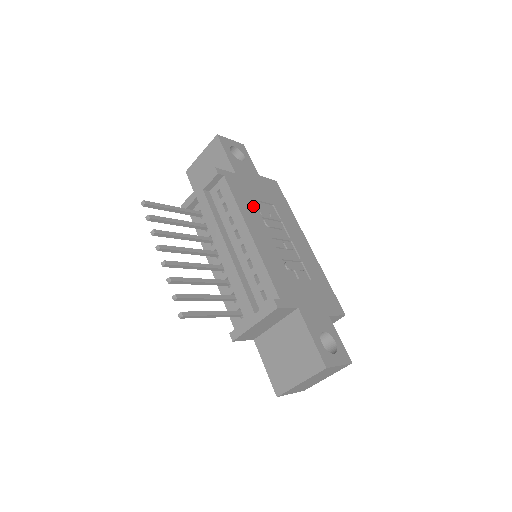
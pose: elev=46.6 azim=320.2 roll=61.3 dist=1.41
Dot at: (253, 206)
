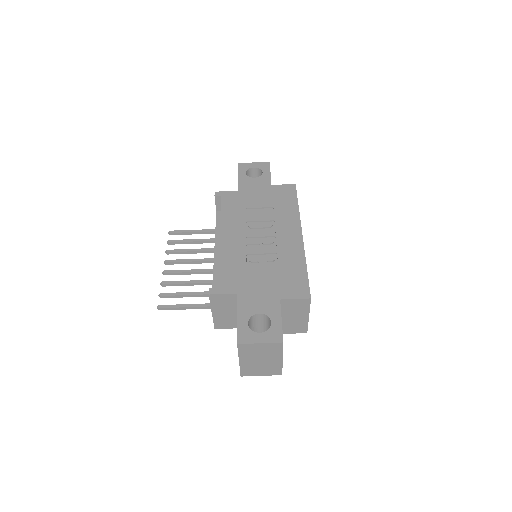
Dot at: (241, 214)
